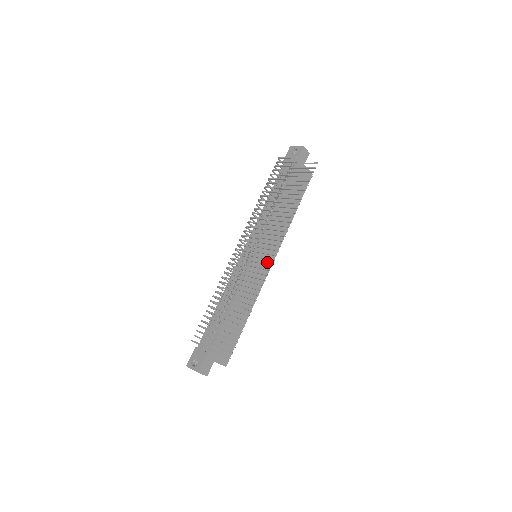
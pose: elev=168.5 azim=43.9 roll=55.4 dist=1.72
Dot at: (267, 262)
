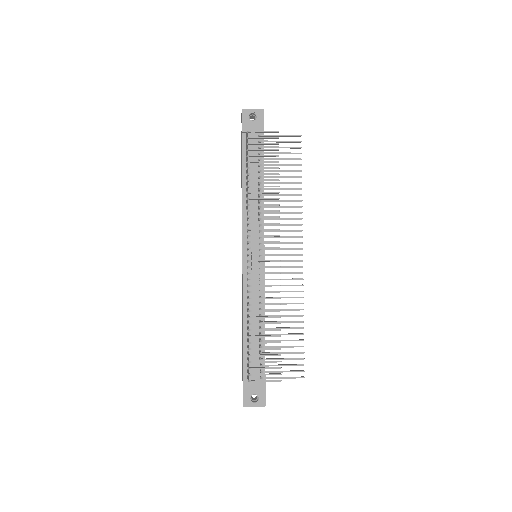
Dot at: occluded
